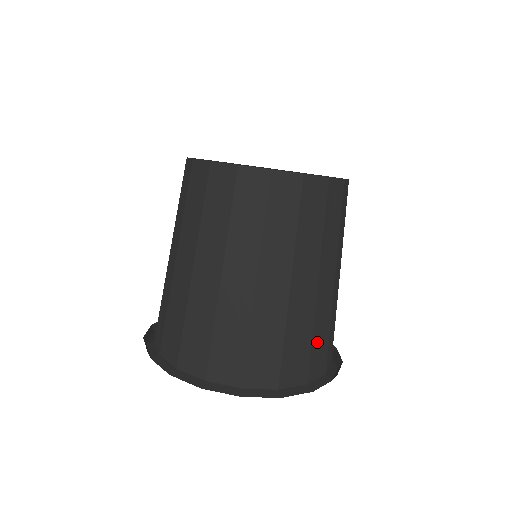
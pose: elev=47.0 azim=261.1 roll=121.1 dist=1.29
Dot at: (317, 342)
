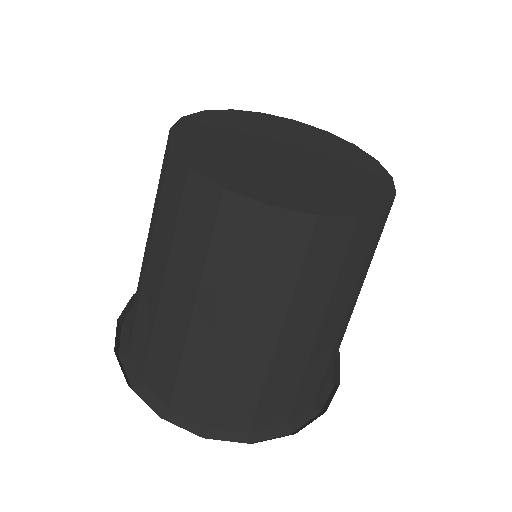
Dot at: (329, 367)
